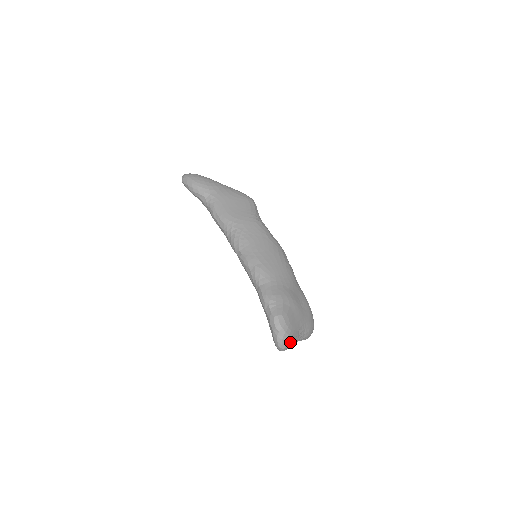
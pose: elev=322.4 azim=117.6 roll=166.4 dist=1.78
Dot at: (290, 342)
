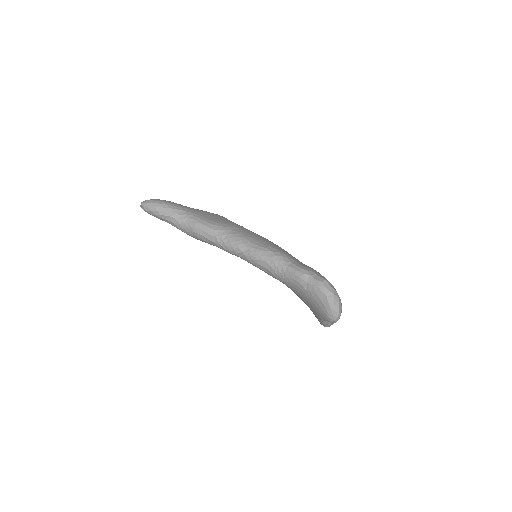
Dot at: occluded
